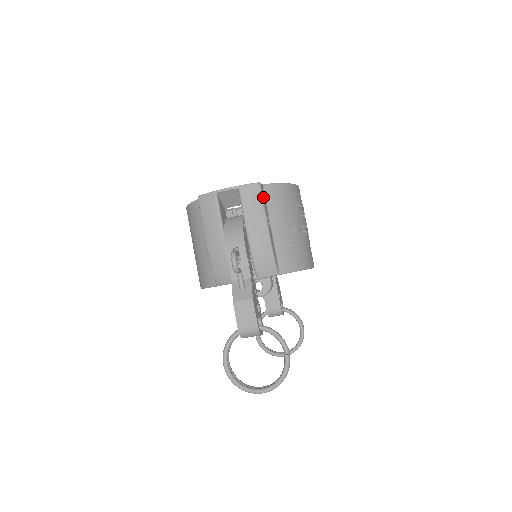
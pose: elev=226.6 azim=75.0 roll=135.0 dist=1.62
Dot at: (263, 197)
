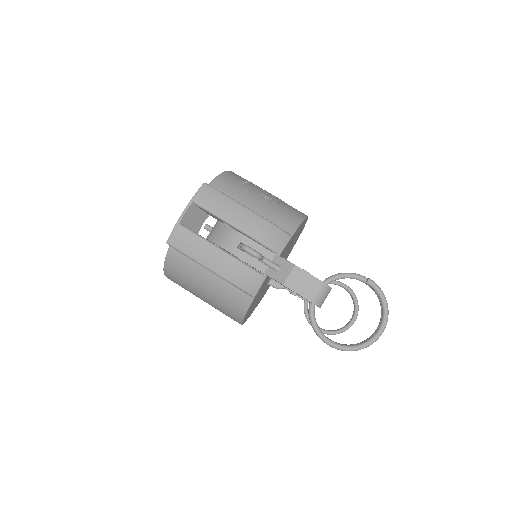
Dot at: (218, 191)
